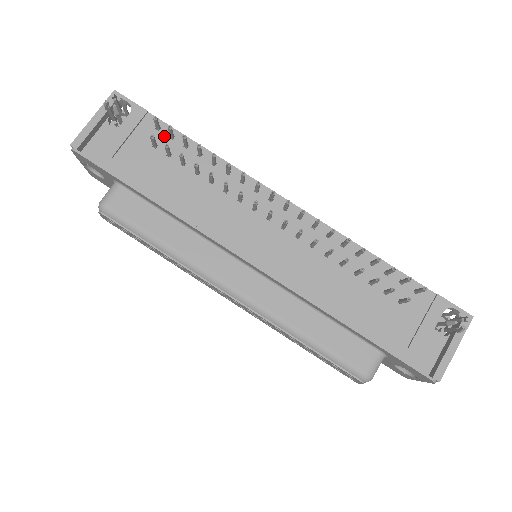
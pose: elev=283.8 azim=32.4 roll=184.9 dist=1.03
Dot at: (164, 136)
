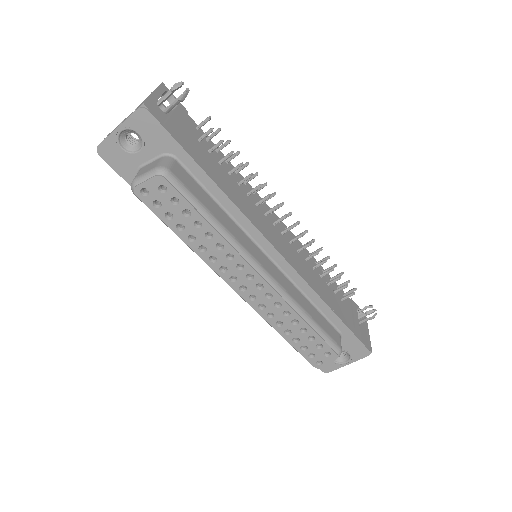
Dot at: occluded
